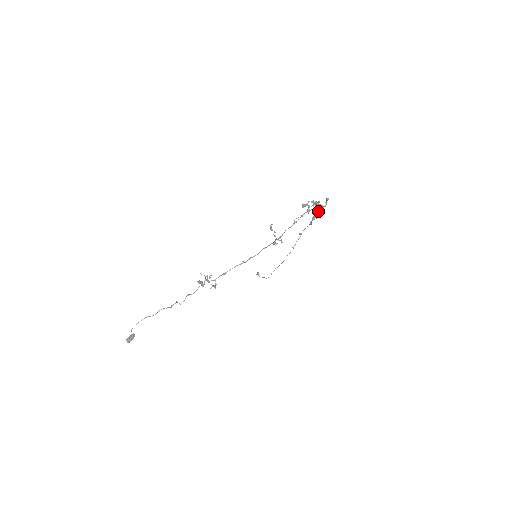
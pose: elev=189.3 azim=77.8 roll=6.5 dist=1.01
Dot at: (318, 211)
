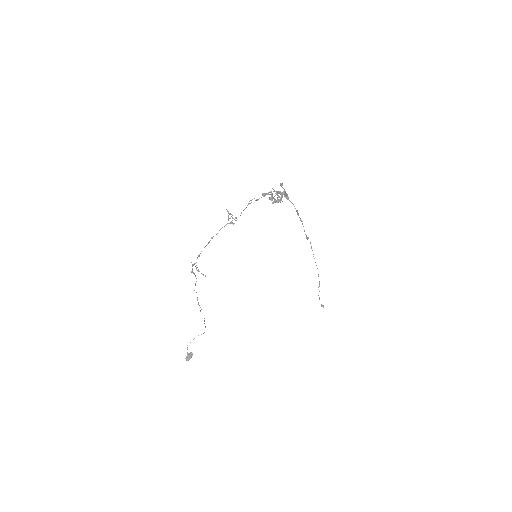
Dot at: (280, 198)
